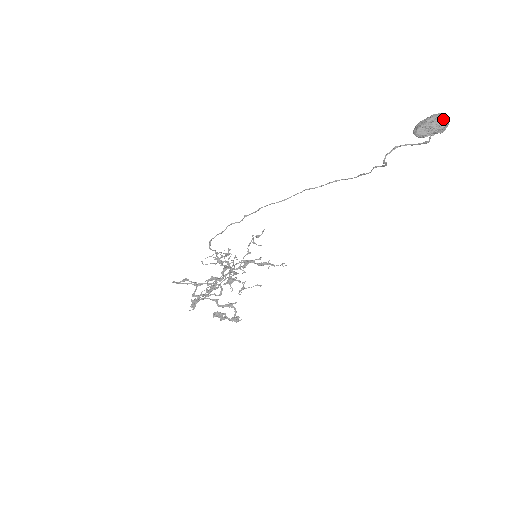
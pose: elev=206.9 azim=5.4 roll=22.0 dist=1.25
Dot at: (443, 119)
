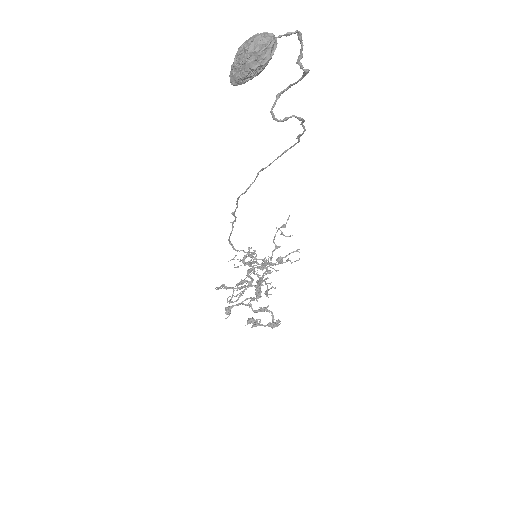
Dot at: (252, 43)
